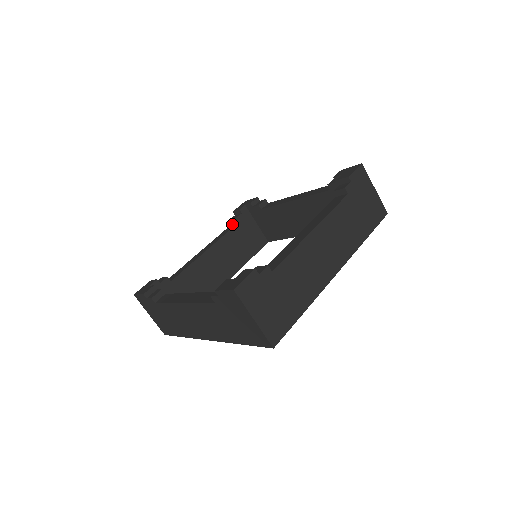
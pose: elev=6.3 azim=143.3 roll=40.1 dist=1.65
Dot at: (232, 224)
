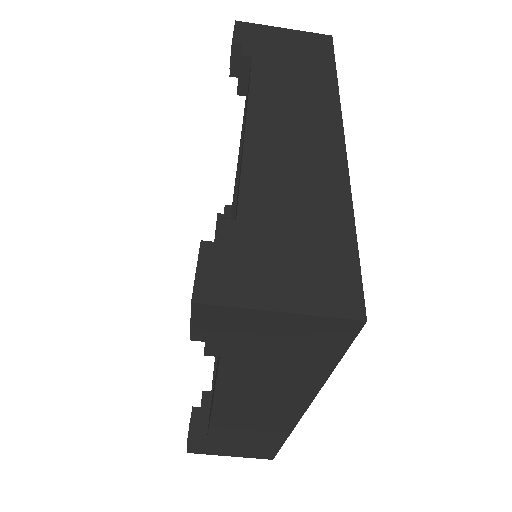
Dot at: occluded
